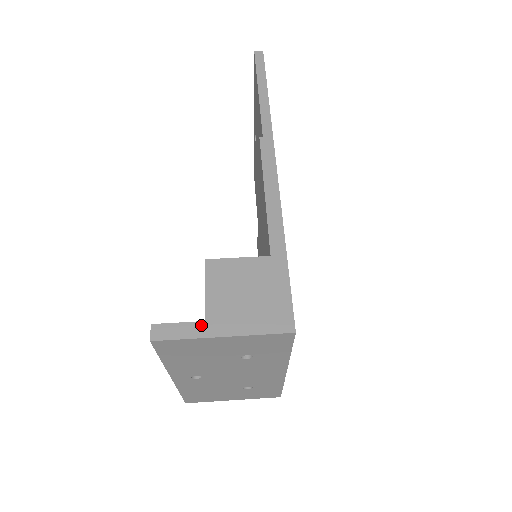
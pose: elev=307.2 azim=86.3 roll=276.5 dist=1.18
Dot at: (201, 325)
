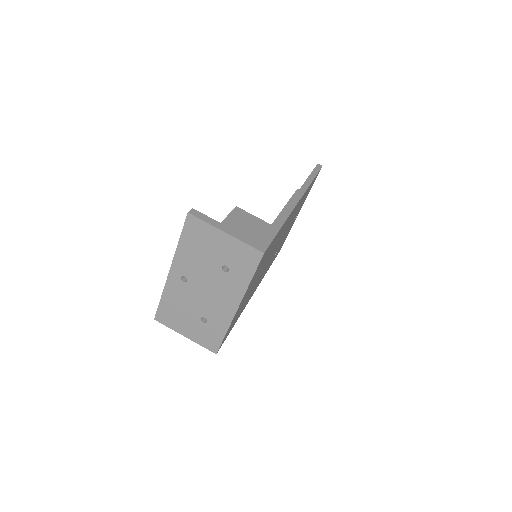
Dot at: (217, 223)
